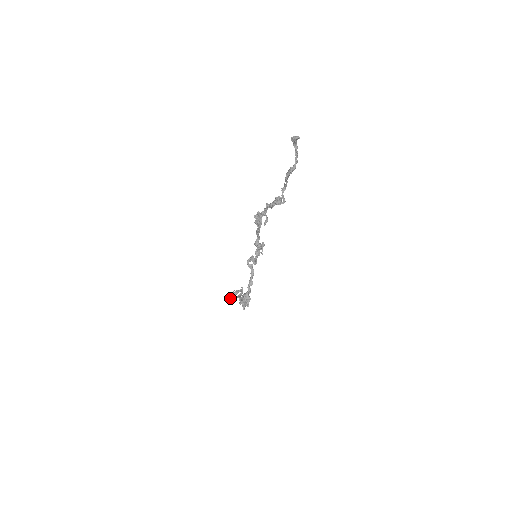
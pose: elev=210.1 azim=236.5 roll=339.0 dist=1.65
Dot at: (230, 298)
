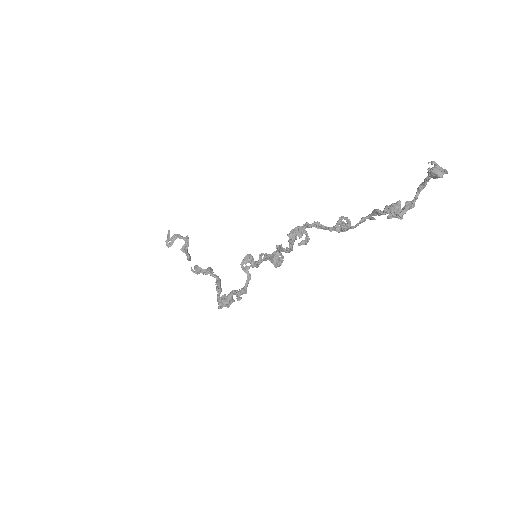
Dot at: (166, 245)
